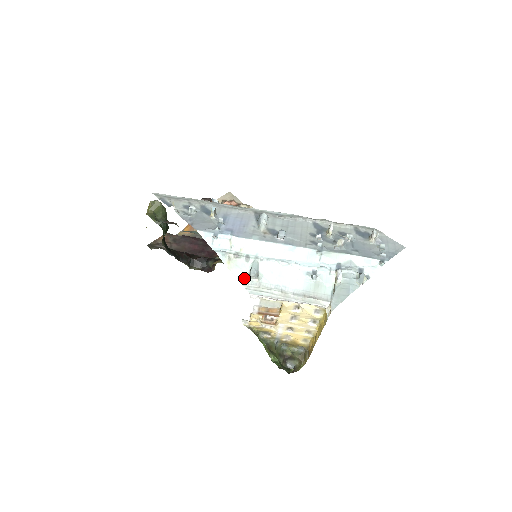
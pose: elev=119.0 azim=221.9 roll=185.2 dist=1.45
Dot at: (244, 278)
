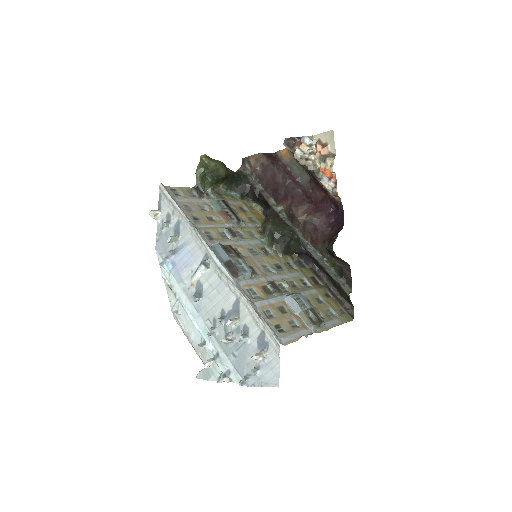
Dot at: (172, 305)
